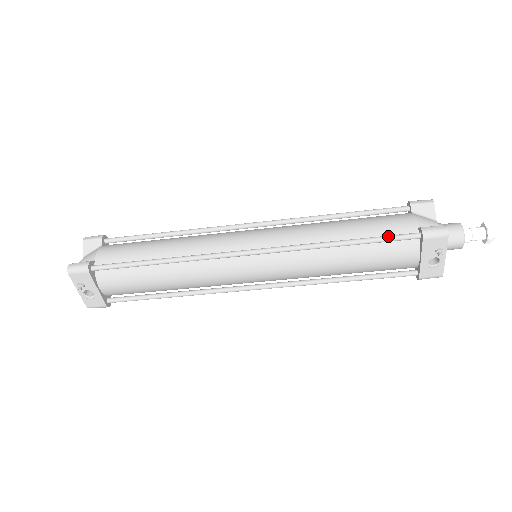
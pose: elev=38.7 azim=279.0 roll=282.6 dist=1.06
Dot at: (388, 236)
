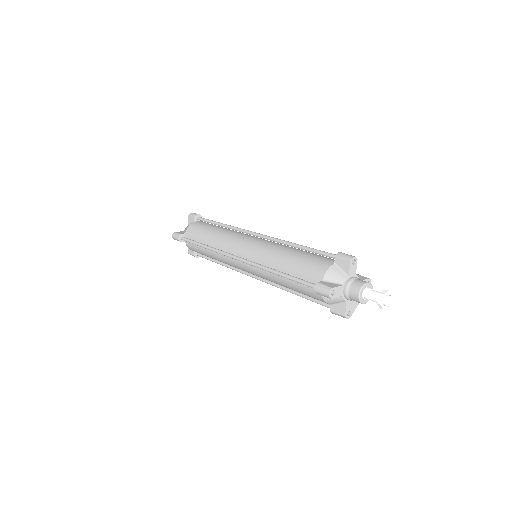
Dot at: occluded
